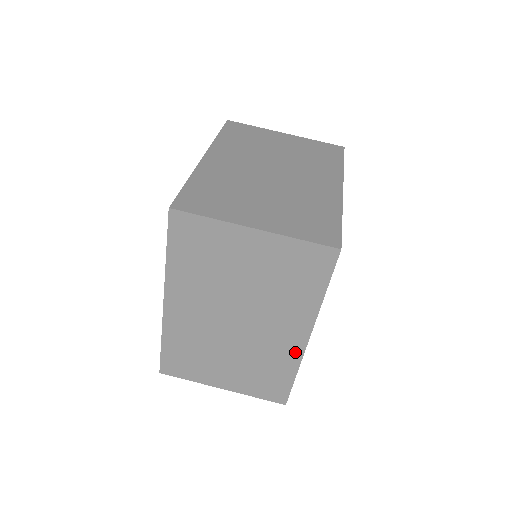
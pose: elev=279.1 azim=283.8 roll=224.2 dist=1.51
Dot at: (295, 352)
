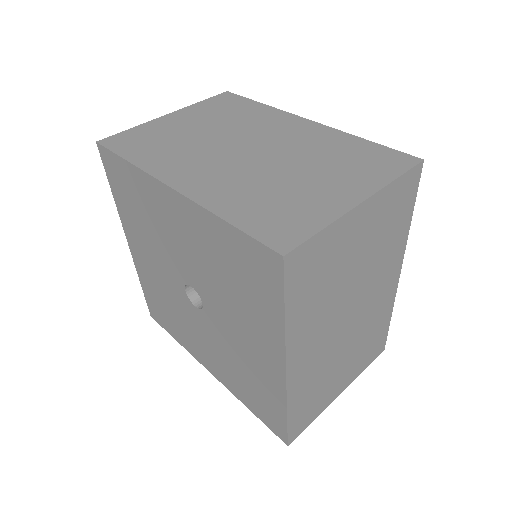
Dot at: (391, 295)
